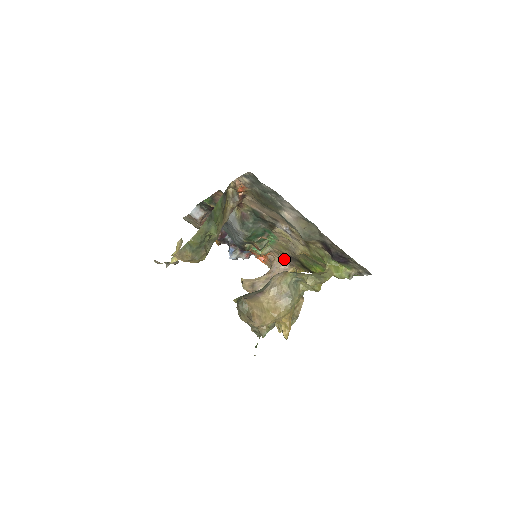
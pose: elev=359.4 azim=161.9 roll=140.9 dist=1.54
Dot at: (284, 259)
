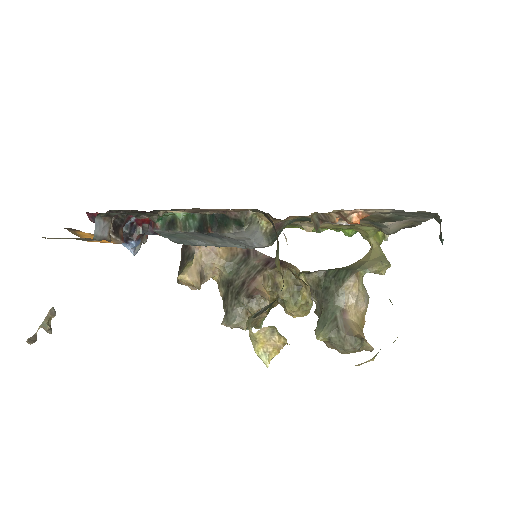
Dot at: occluded
